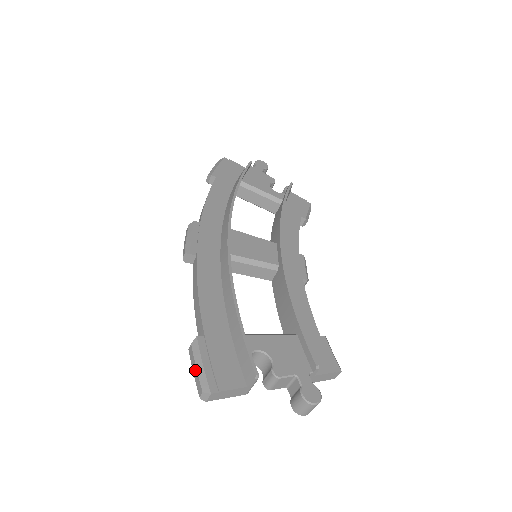
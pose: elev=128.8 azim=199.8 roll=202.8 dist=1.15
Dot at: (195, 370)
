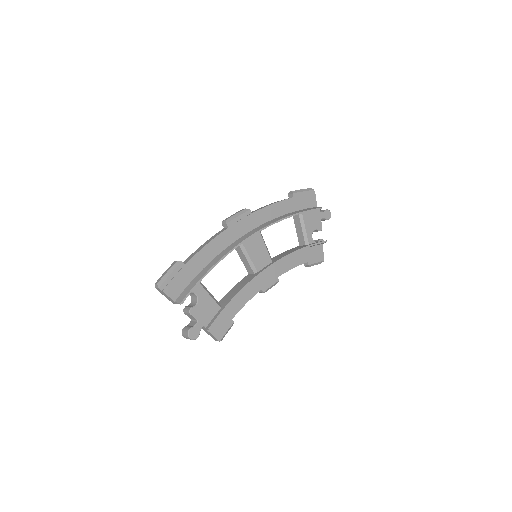
Dot at: (165, 273)
